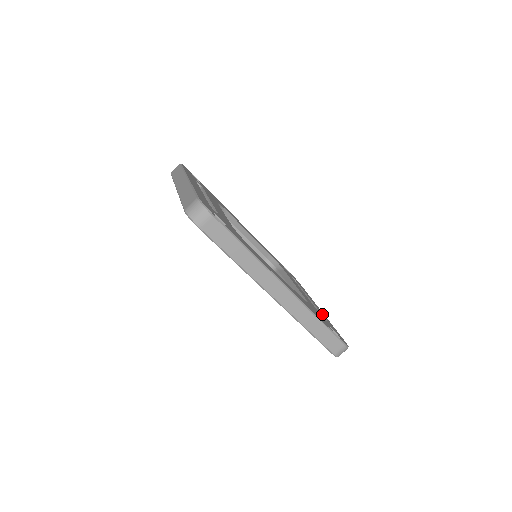
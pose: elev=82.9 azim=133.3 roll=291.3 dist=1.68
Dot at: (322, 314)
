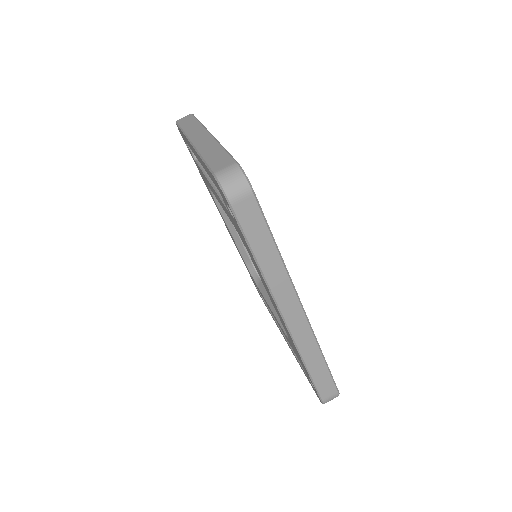
Dot at: occluded
